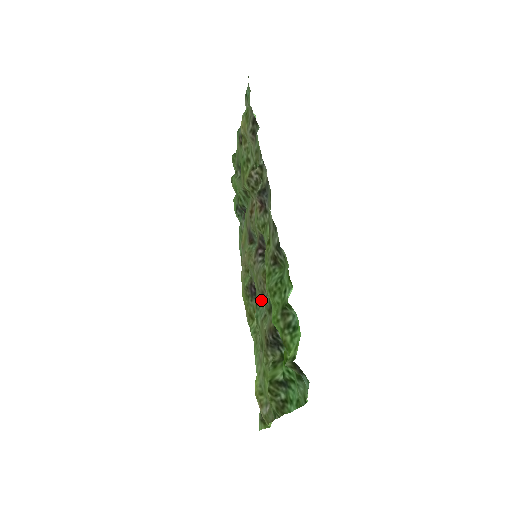
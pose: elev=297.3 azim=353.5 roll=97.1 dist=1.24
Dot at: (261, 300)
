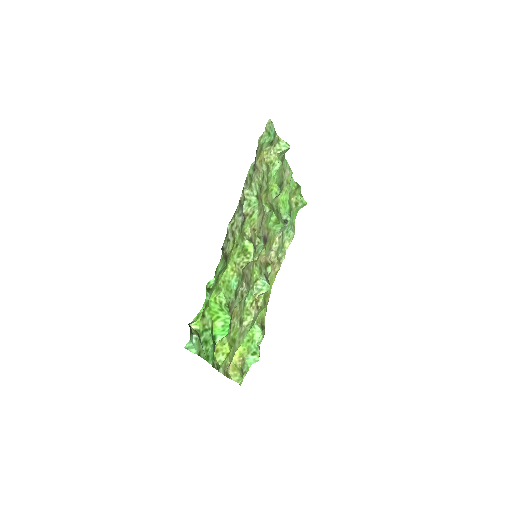
Dot at: occluded
